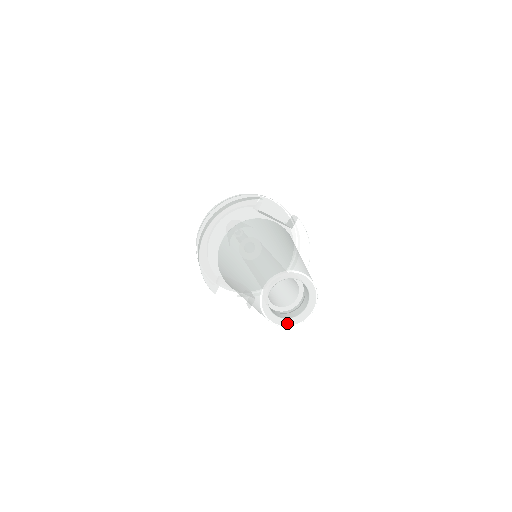
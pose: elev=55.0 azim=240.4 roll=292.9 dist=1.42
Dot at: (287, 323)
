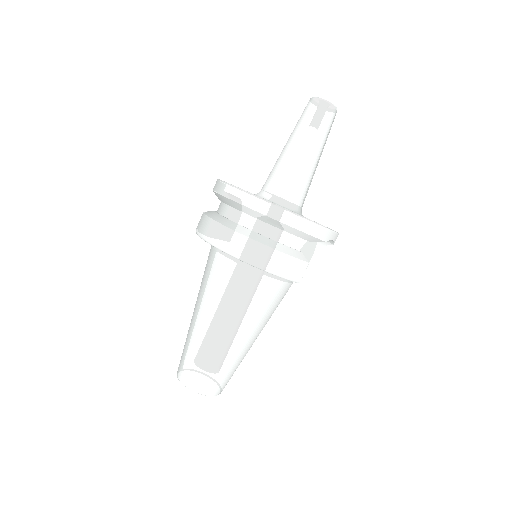
Dot at: occluded
